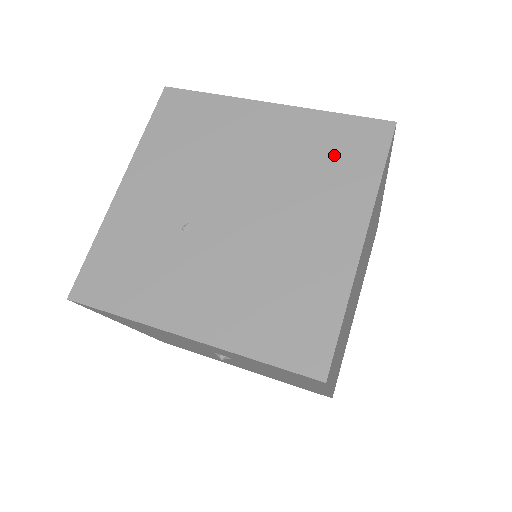
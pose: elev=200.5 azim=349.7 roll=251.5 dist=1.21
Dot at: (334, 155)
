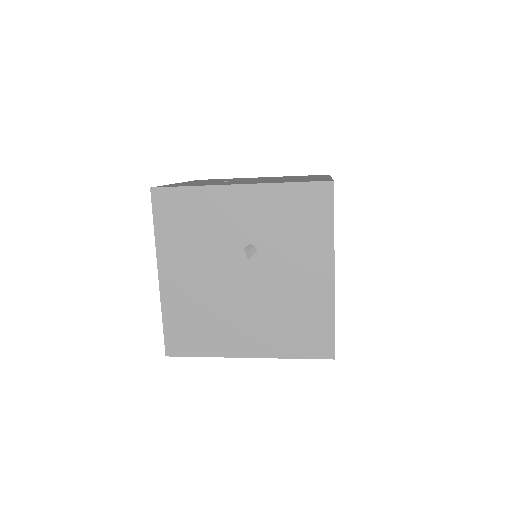
Dot at: (302, 176)
